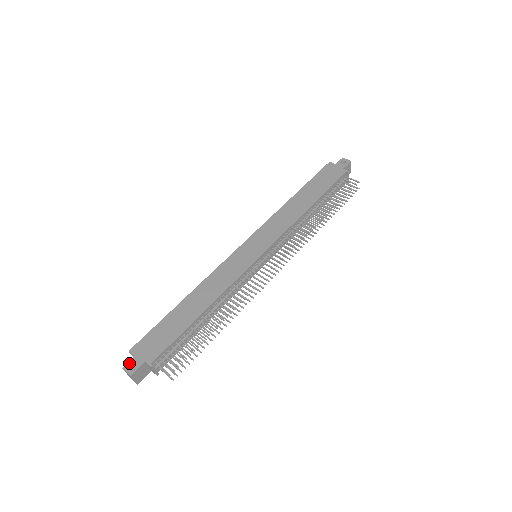
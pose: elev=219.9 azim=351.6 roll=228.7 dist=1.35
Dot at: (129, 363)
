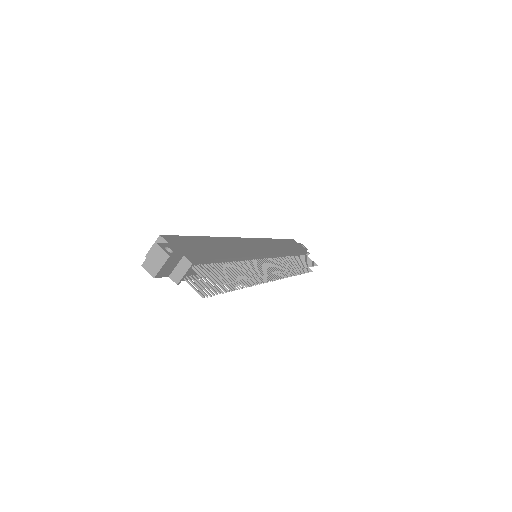
Dot at: (165, 244)
